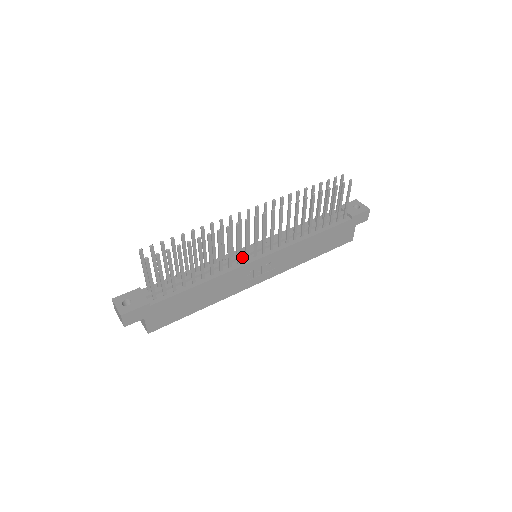
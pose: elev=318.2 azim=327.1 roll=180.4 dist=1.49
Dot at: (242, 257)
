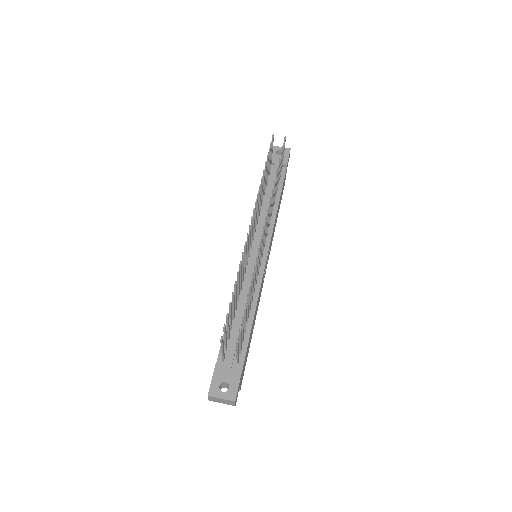
Dot at: occluded
